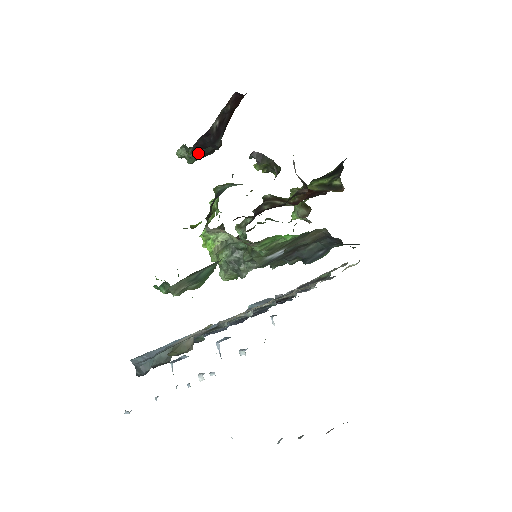
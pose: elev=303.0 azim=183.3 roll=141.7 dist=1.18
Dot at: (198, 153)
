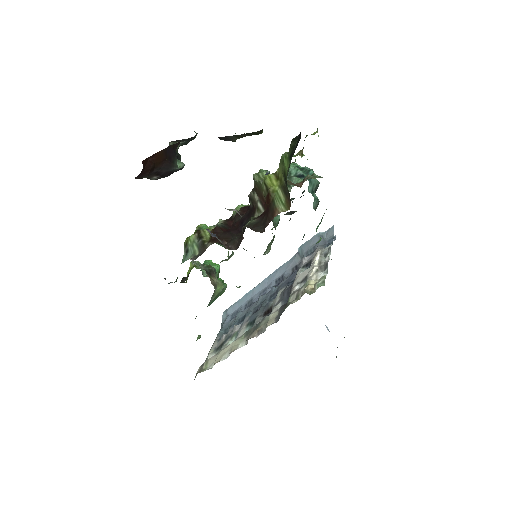
Dot at: occluded
